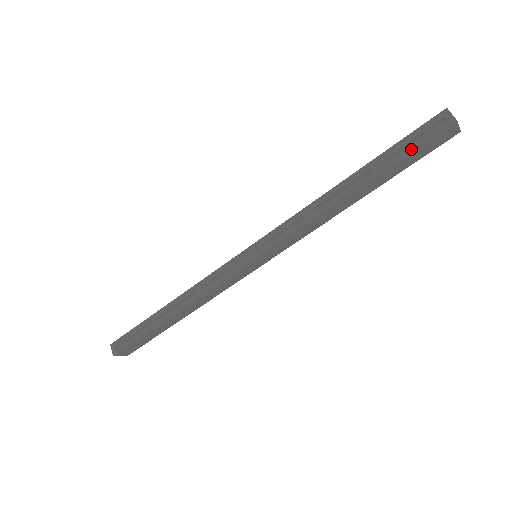
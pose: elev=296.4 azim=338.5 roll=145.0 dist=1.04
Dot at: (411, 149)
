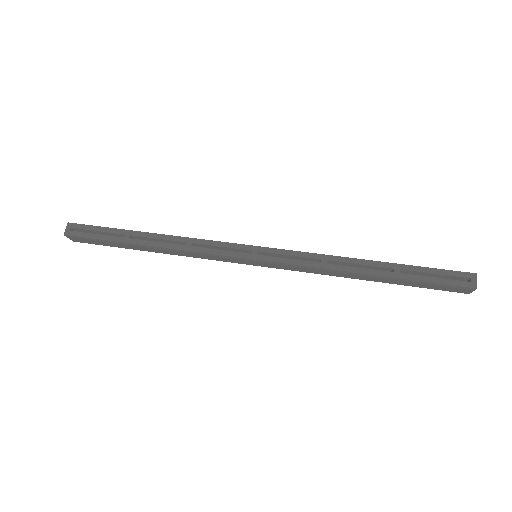
Dot at: (433, 280)
